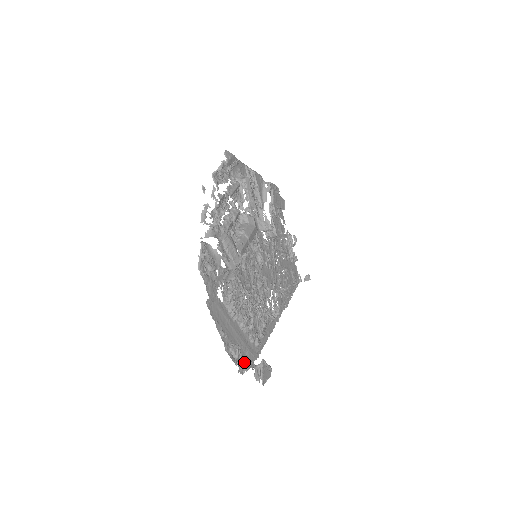
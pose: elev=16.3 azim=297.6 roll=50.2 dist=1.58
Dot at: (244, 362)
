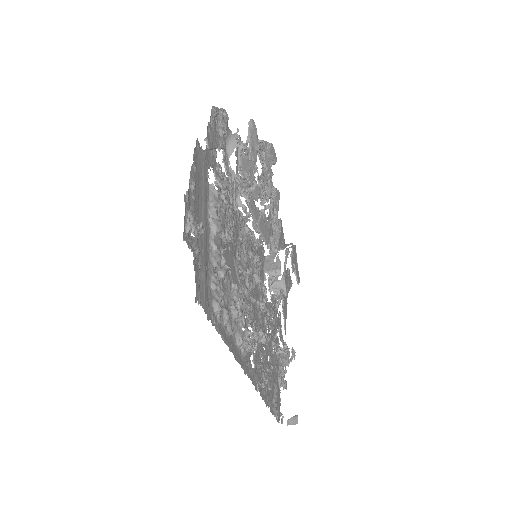
Dot at: (198, 249)
